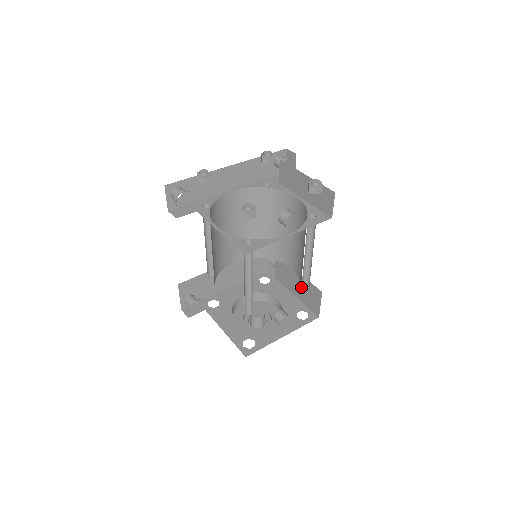
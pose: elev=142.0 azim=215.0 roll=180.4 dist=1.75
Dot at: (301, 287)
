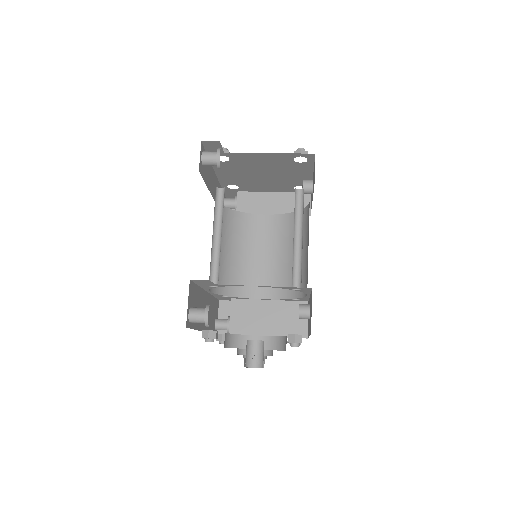
Dot at: (293, 296)
